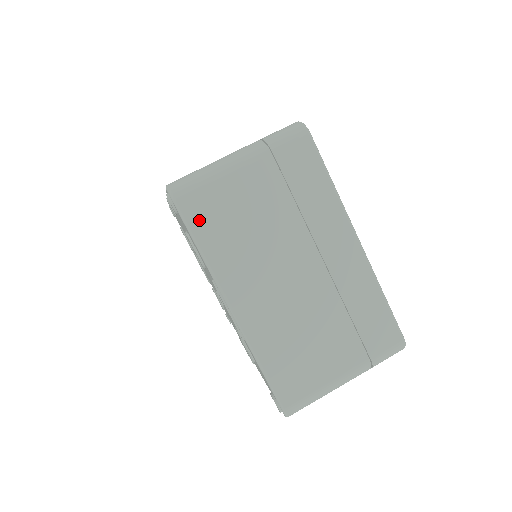
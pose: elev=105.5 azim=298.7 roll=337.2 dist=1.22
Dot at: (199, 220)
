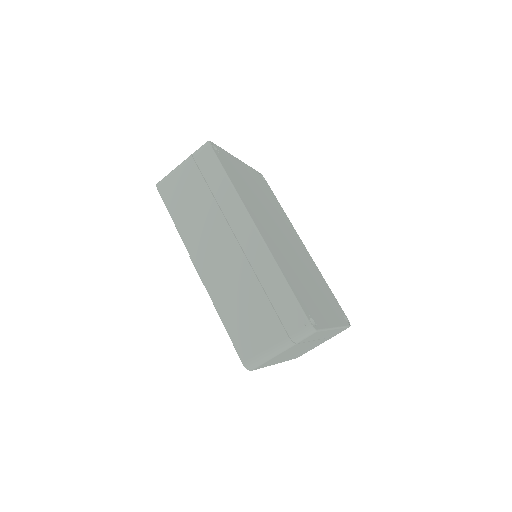
Dot at: (262, 366)
